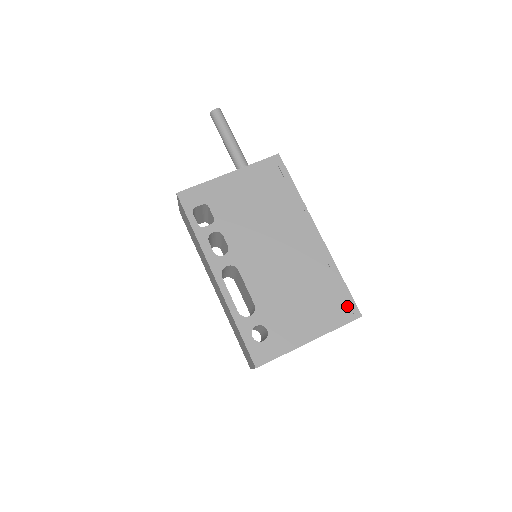
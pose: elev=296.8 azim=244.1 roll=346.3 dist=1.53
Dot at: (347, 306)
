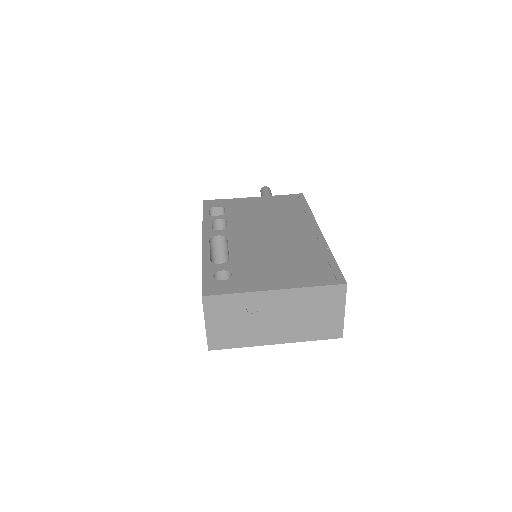
Dot at: (331, 274)
